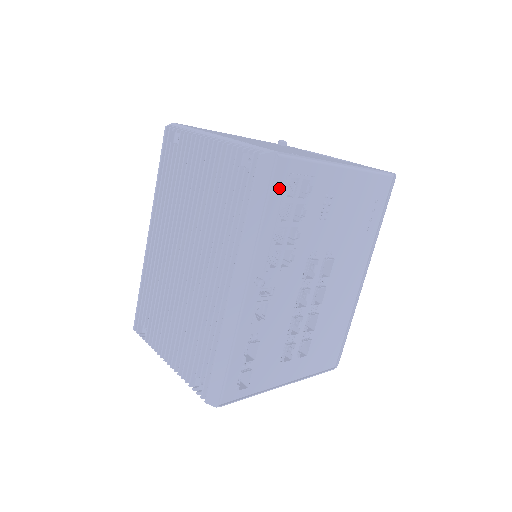
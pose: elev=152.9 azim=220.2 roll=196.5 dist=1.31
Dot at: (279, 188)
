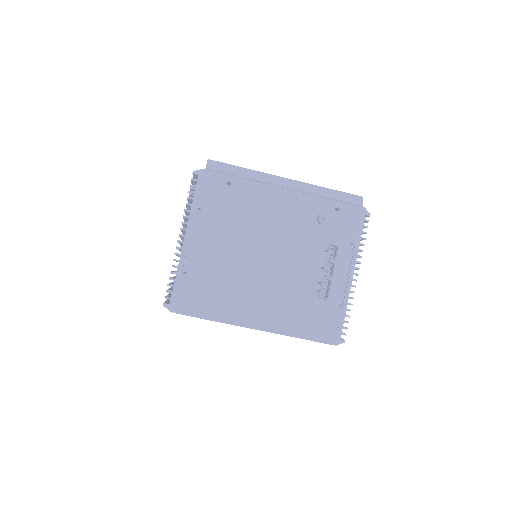
Dot at: occluded
